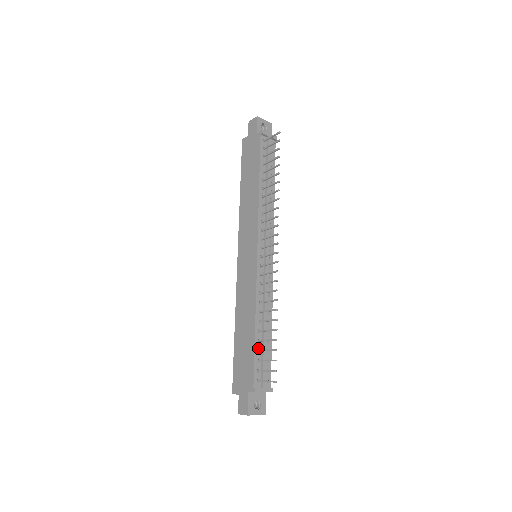
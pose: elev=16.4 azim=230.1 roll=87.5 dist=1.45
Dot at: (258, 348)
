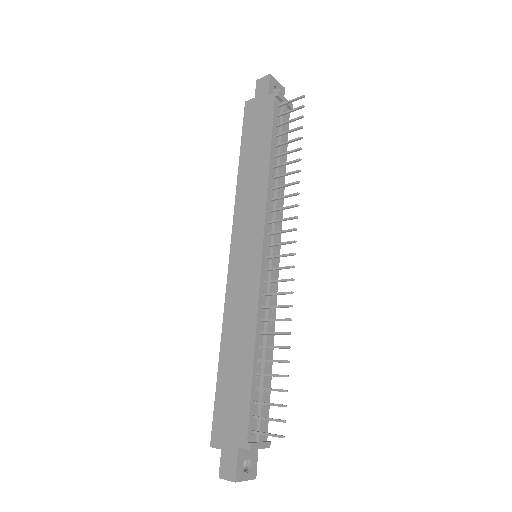
Dot at: (256, 384)
